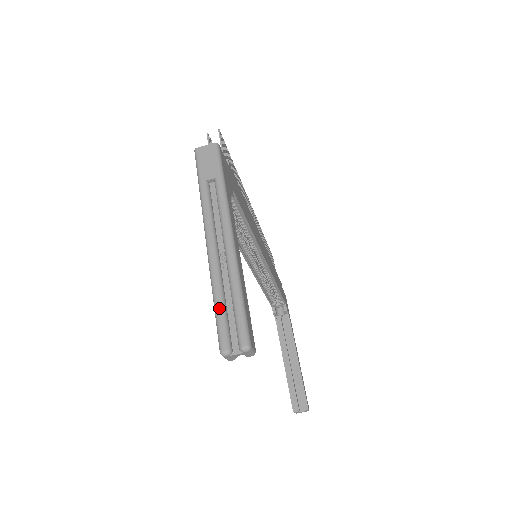
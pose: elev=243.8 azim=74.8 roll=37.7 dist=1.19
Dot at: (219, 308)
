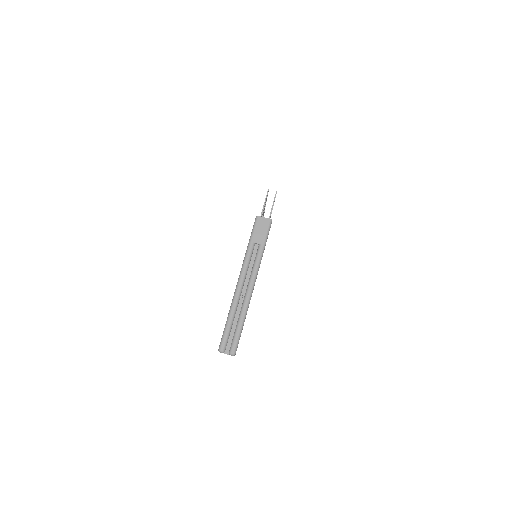
Dot at: (228, 326)
